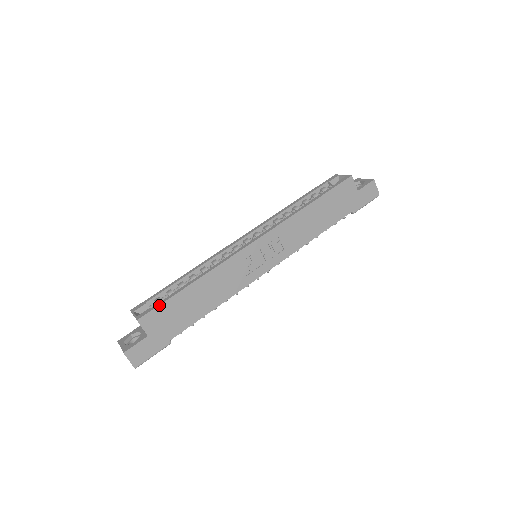
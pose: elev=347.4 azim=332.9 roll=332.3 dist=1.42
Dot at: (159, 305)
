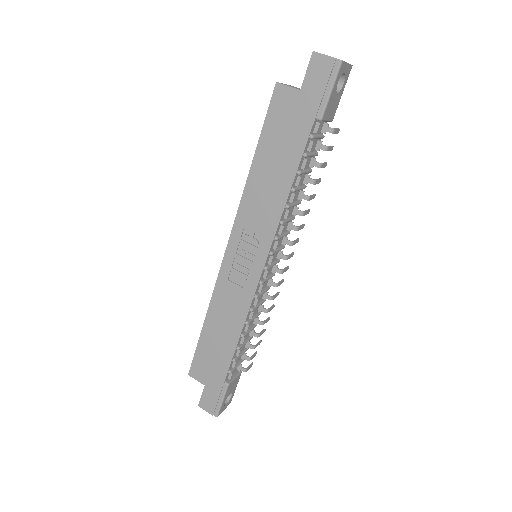
Dot at: (194, 355)
